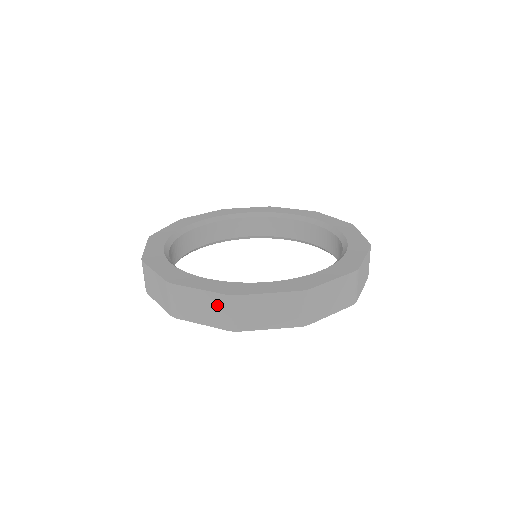
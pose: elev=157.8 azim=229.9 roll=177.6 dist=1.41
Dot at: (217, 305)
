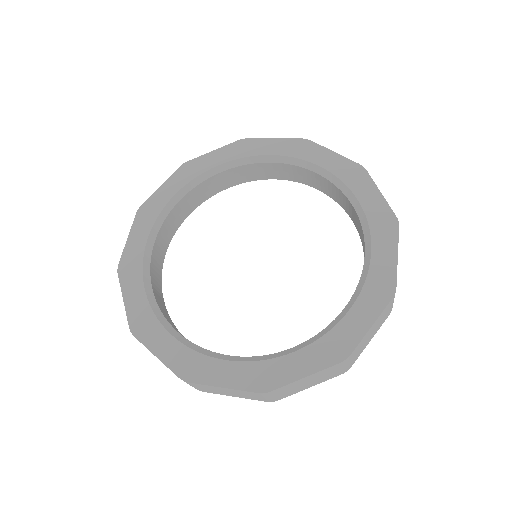
Dot at: occluded
